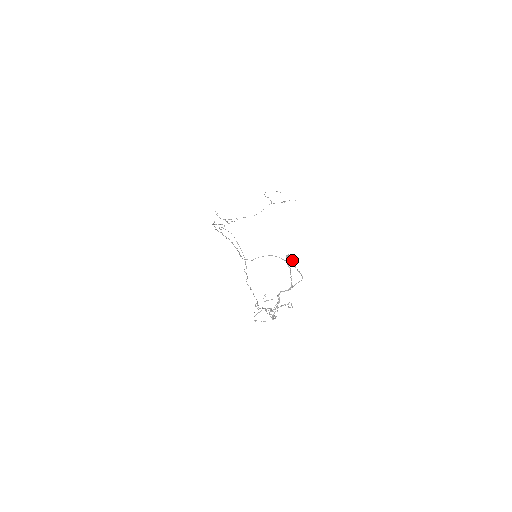
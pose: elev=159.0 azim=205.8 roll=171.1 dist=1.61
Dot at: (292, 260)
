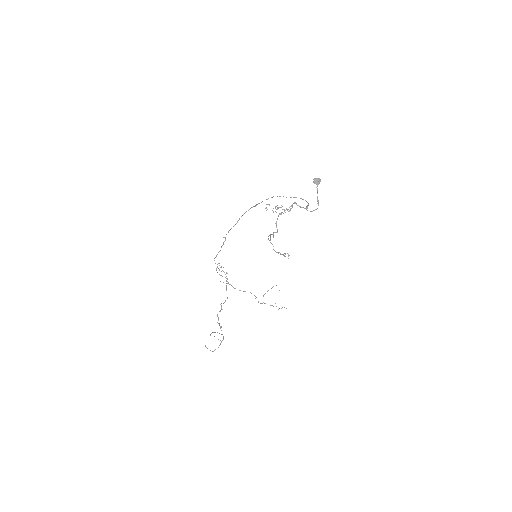
Dot at: (318, 183)
